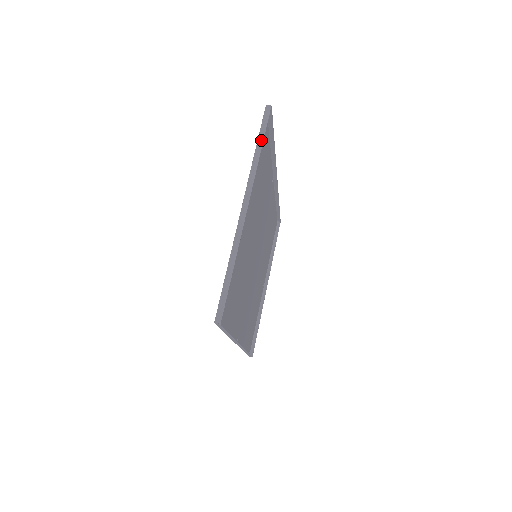
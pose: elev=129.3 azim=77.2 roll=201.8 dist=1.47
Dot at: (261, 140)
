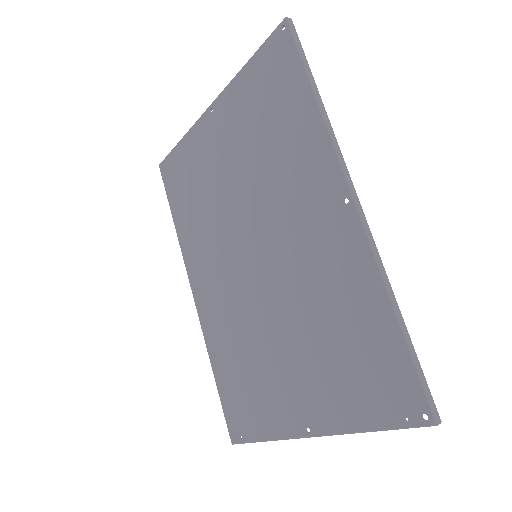
Dot at: (178, 146)
